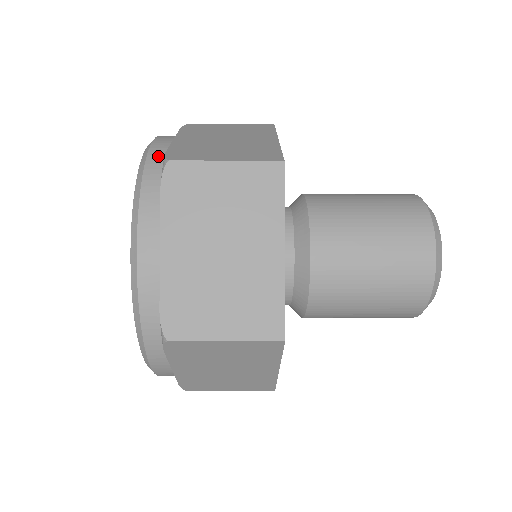
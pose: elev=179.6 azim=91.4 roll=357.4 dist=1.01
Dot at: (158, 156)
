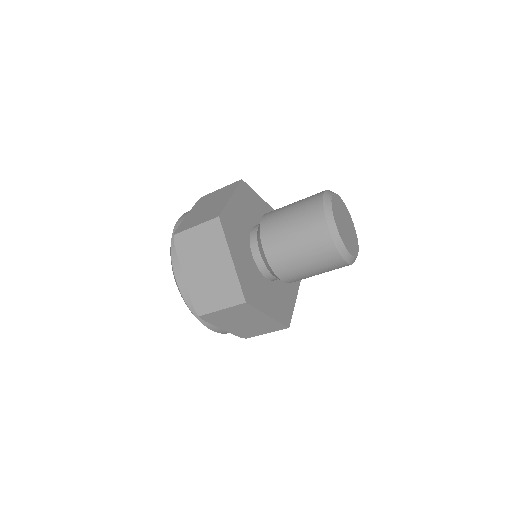
Dot at: occluded
